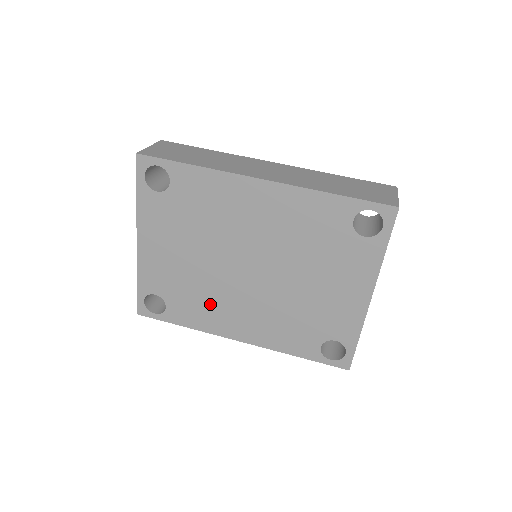
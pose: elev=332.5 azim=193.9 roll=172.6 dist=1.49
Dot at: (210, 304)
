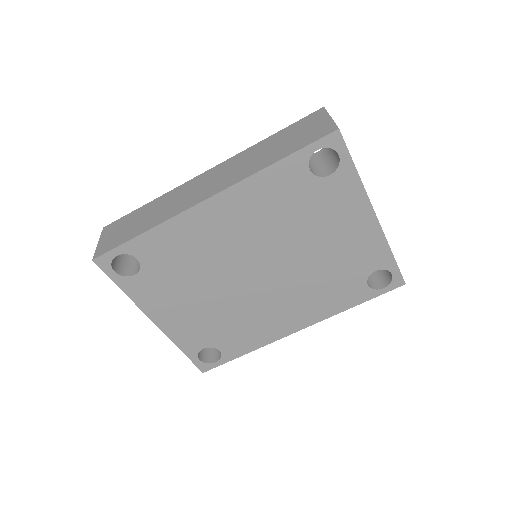
Dot at: (252, 322)
